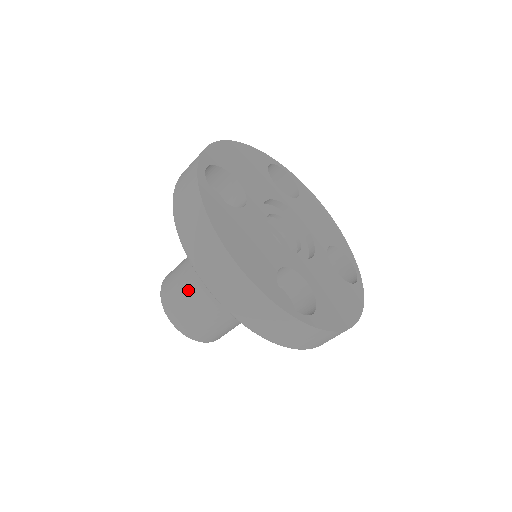
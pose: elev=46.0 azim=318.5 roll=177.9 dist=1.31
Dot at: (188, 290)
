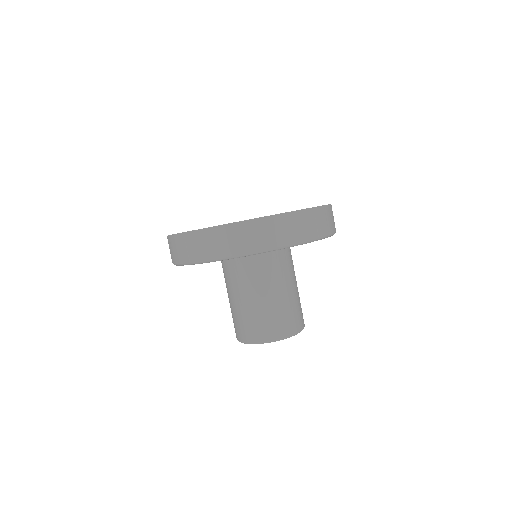
Dot at: occluded
